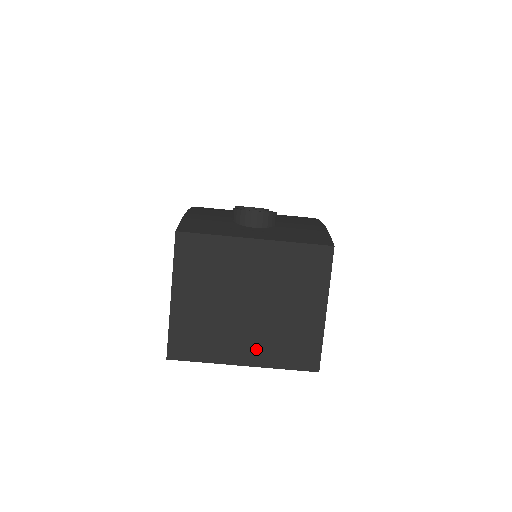
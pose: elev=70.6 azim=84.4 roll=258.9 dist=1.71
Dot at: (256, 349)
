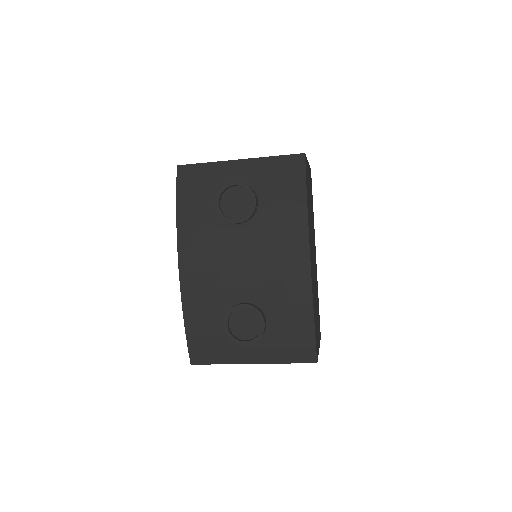
Dot at: occluded
